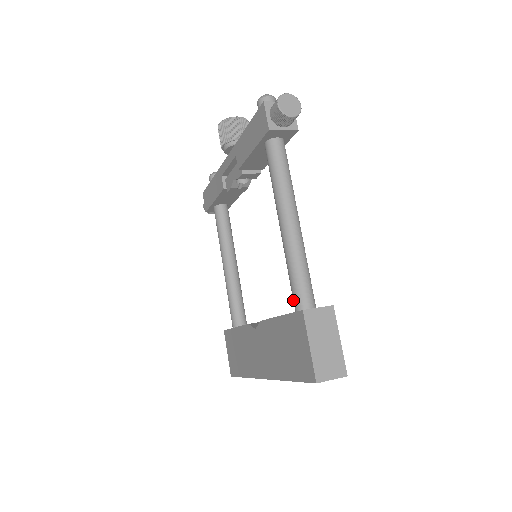
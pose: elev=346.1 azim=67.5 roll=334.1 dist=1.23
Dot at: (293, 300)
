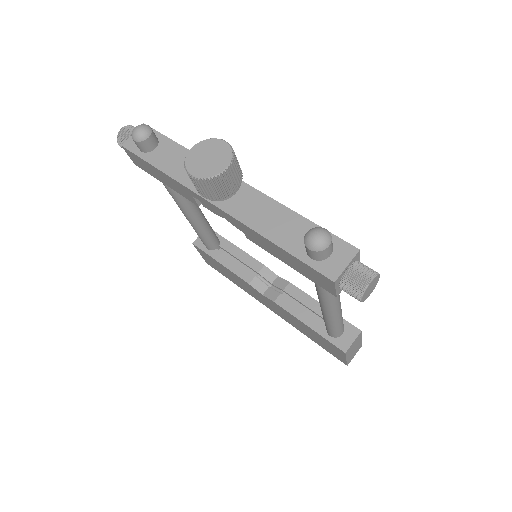
Dot at: (328, 332)
